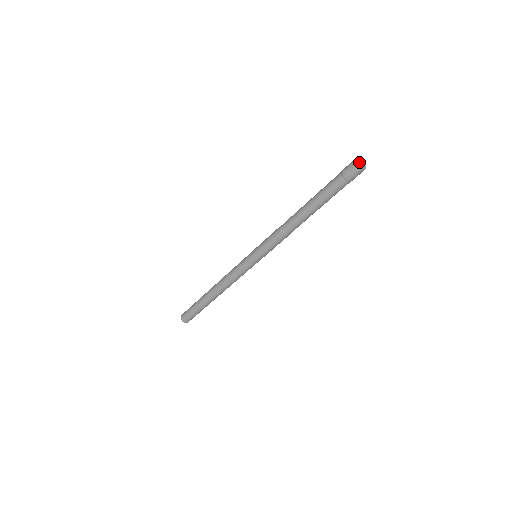
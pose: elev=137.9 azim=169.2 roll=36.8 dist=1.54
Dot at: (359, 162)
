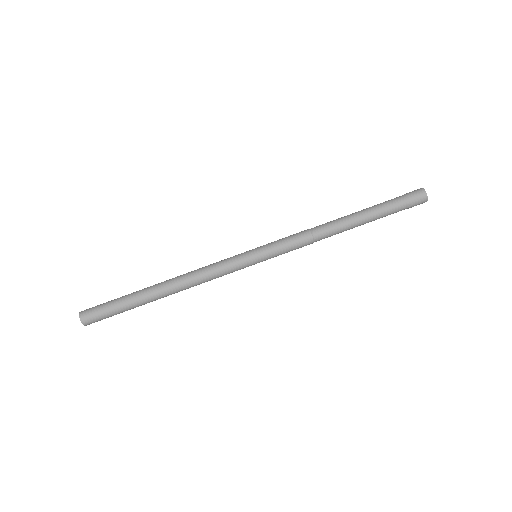
Dot at: occluded
